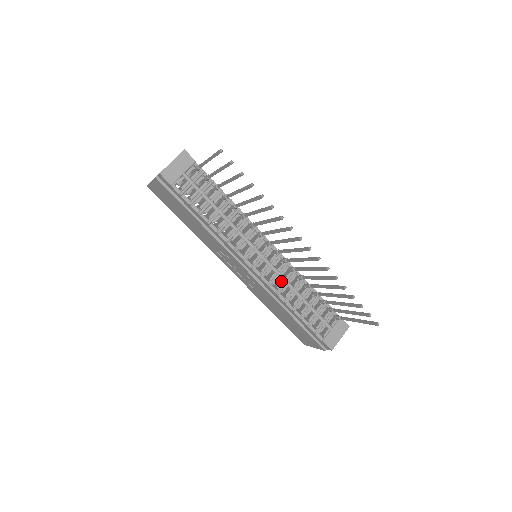
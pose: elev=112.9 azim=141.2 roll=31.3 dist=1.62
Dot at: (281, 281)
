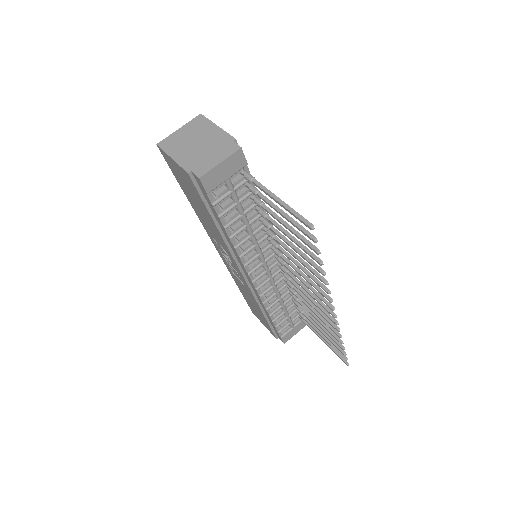
Dot at: (272, 290)
